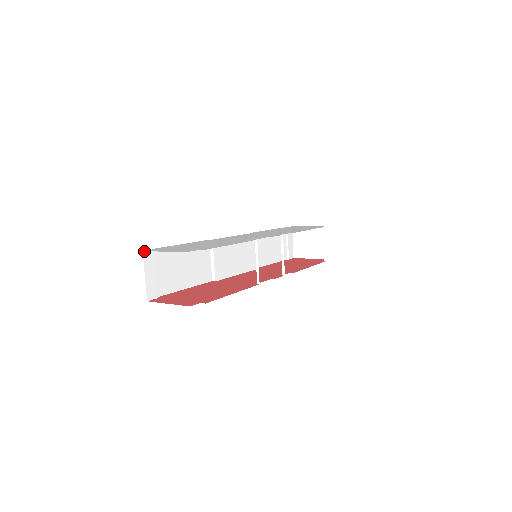
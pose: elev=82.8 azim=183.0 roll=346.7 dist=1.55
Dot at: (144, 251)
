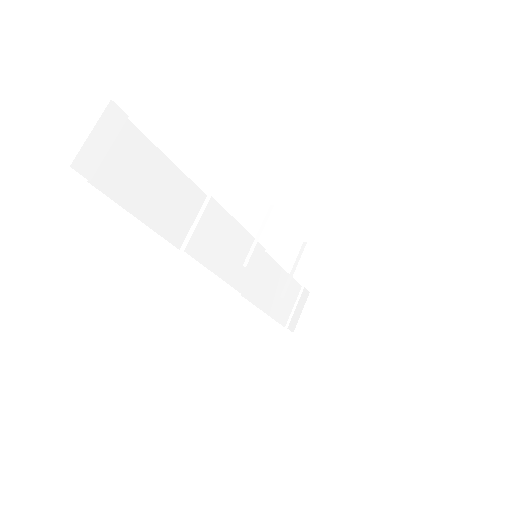
Dot at: (113, 102)
